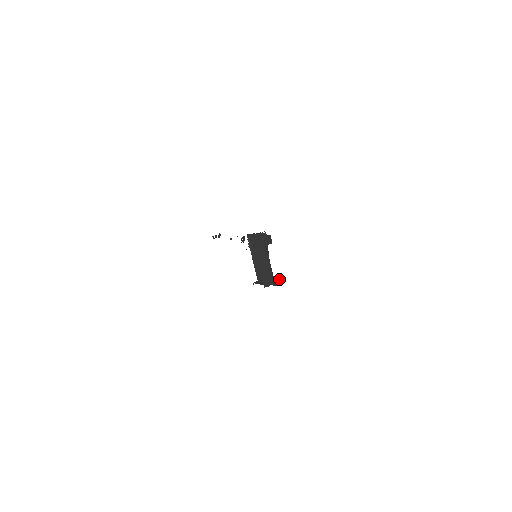
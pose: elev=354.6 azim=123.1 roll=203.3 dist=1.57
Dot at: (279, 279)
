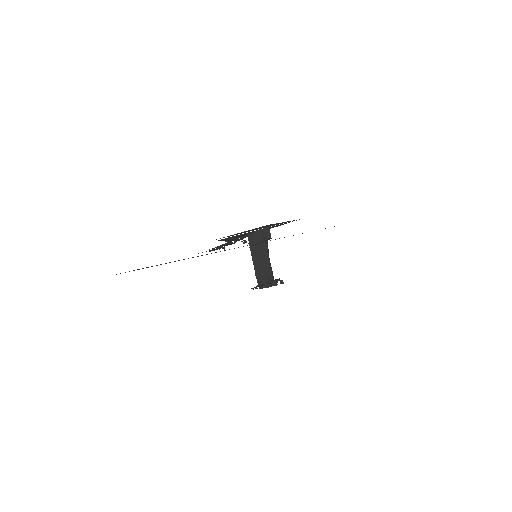
Dot at: (279, 278)
